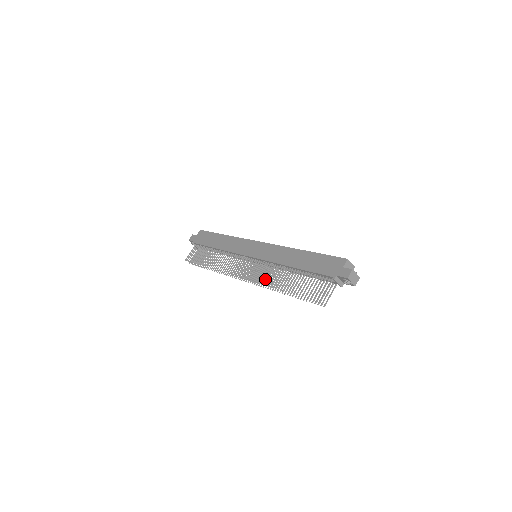
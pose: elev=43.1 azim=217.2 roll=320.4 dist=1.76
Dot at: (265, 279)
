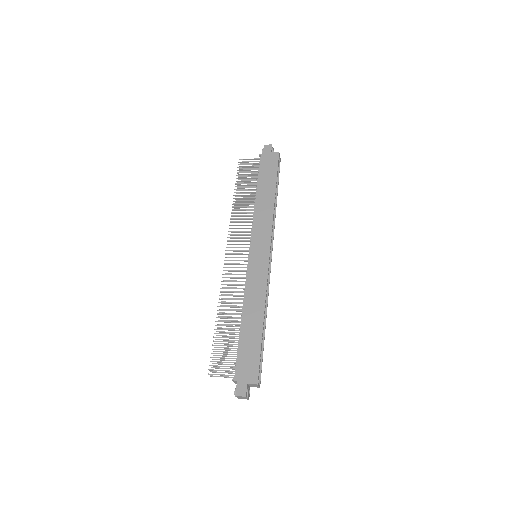
Dot at: occluded
